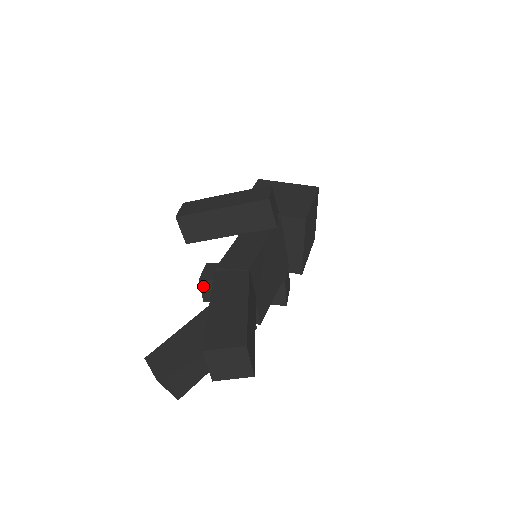
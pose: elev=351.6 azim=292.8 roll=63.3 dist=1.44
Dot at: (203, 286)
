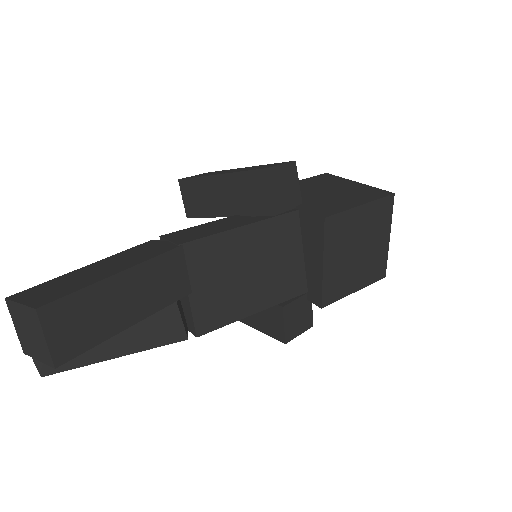
Dot at: occluded
